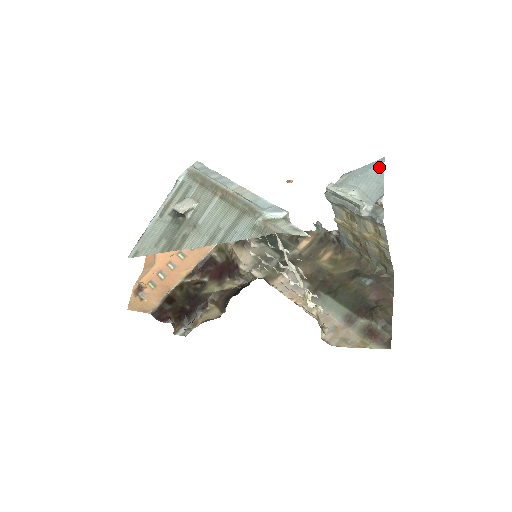
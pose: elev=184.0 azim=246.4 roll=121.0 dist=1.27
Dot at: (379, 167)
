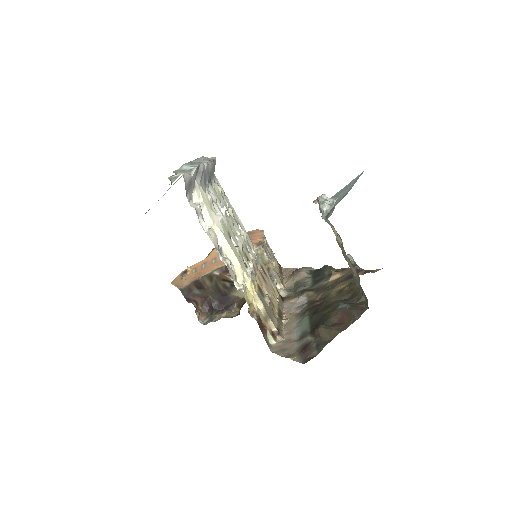
Dot at: (359, 176)
